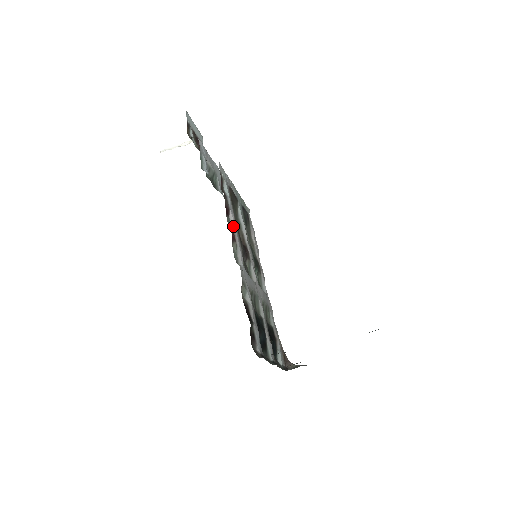
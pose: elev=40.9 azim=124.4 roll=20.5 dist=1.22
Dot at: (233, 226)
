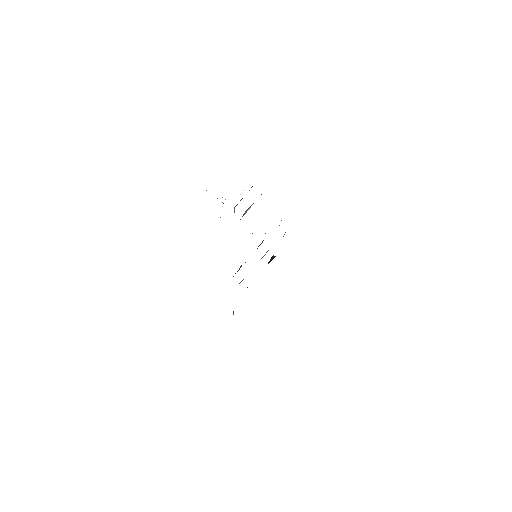
Dot at: occluded
